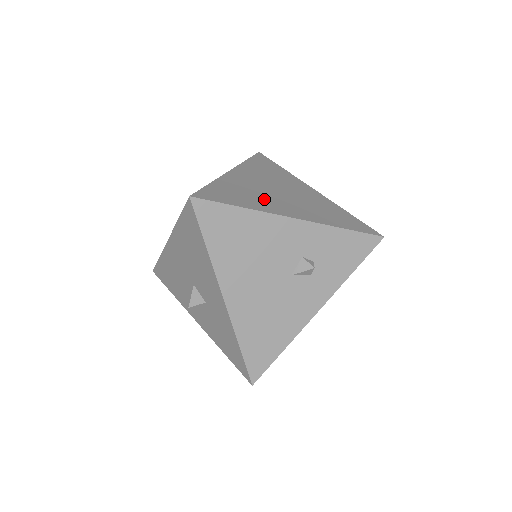
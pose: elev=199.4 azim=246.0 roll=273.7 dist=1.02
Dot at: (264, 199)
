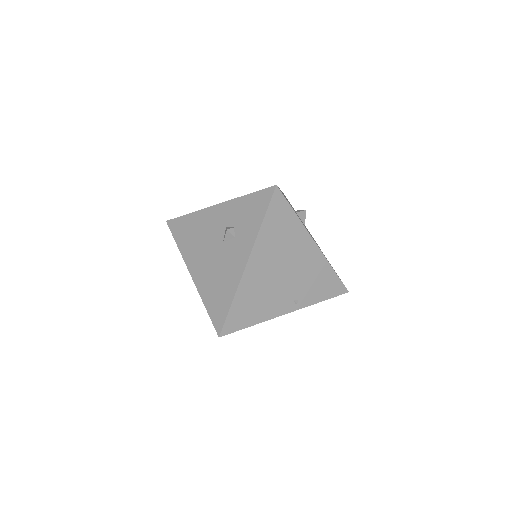
Dot at: occluded
